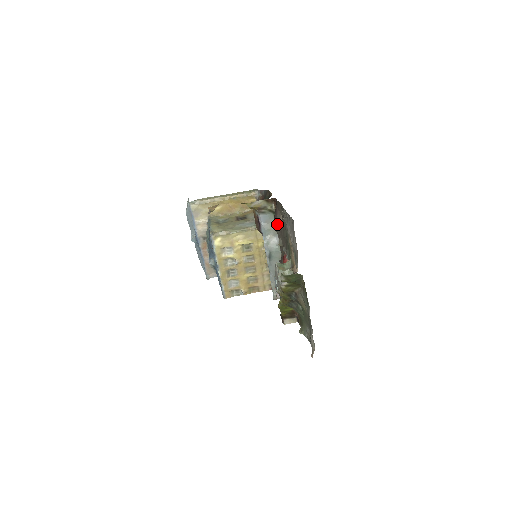
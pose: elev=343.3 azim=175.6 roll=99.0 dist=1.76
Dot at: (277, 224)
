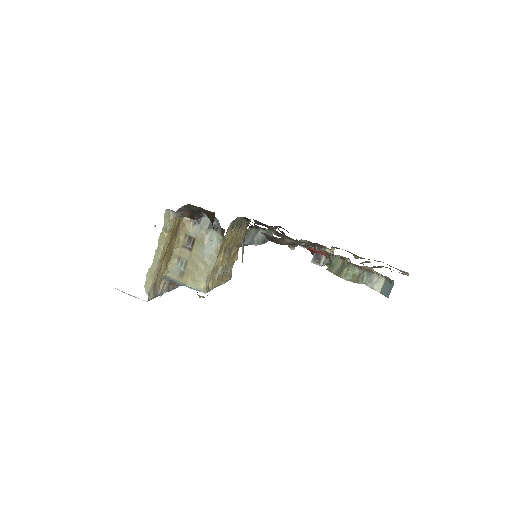
Dot at: occluded
